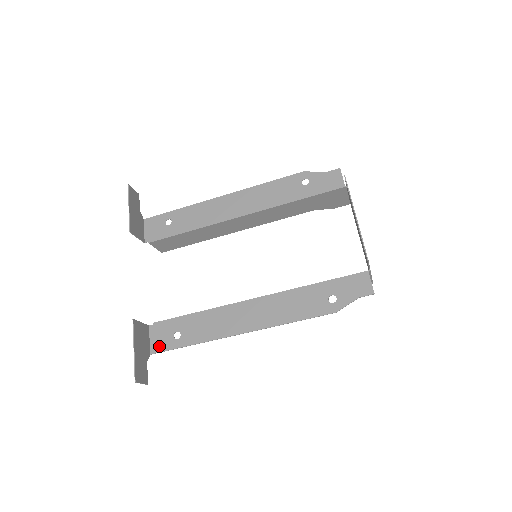
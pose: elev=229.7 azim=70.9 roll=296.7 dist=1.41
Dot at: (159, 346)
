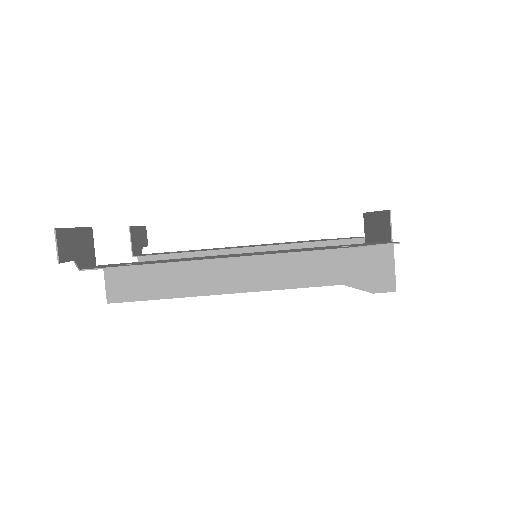
Dot at: (98, 267)
